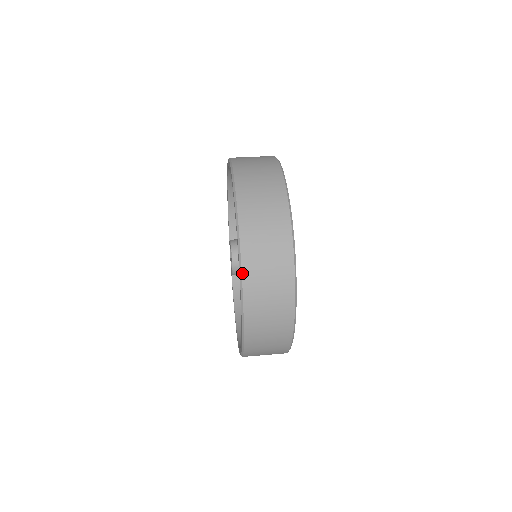
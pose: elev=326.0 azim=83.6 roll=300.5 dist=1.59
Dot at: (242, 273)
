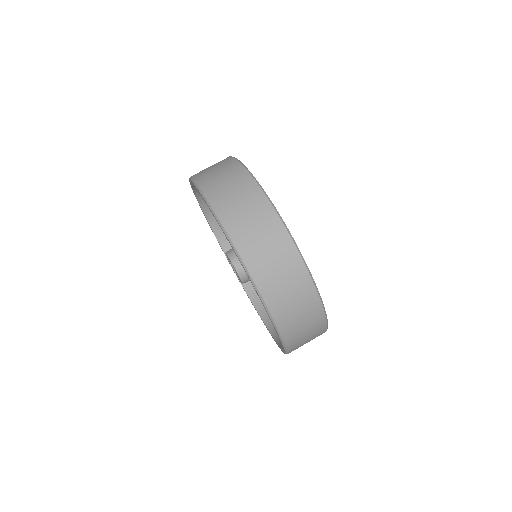
Dot at: (237, 250)
